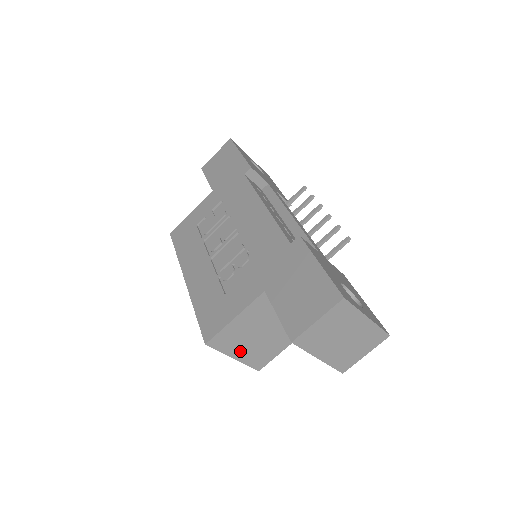
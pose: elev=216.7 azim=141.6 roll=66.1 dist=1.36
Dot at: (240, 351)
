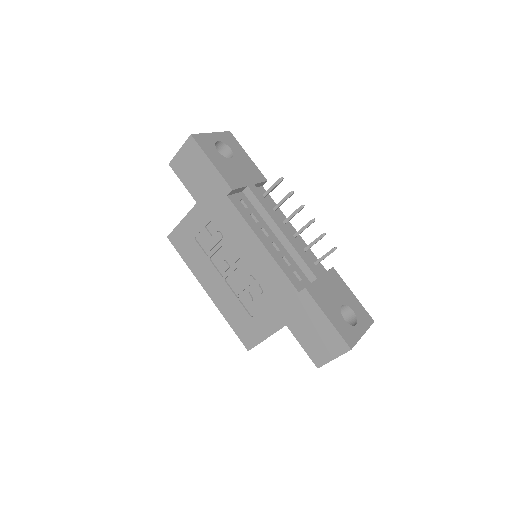
Dot at: occluded
